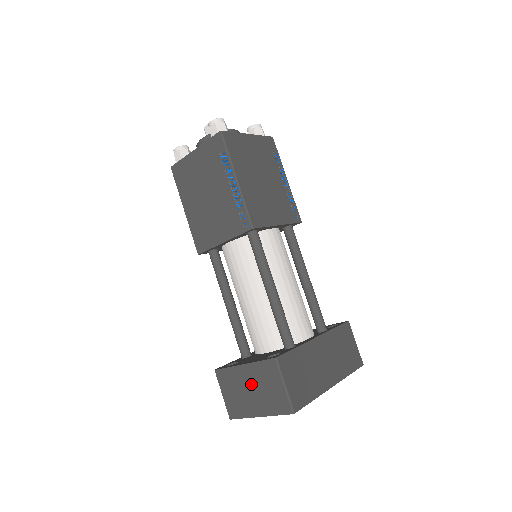
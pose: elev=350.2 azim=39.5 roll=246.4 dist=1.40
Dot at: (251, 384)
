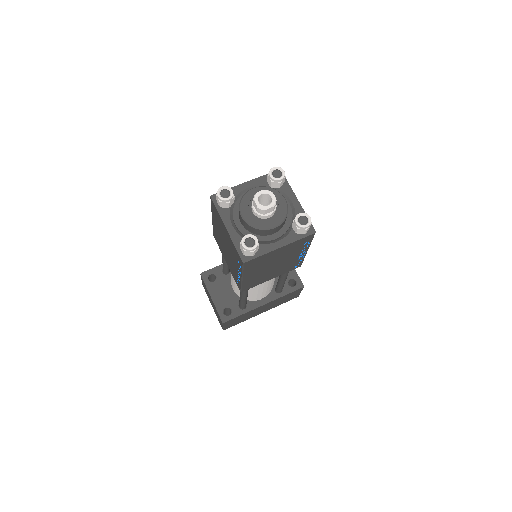
Dot at: (212, 303)
